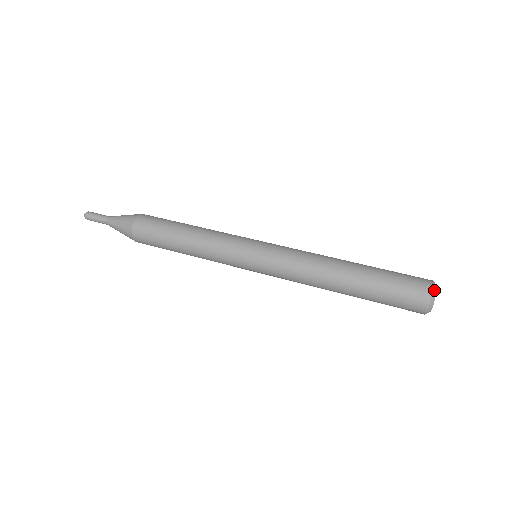
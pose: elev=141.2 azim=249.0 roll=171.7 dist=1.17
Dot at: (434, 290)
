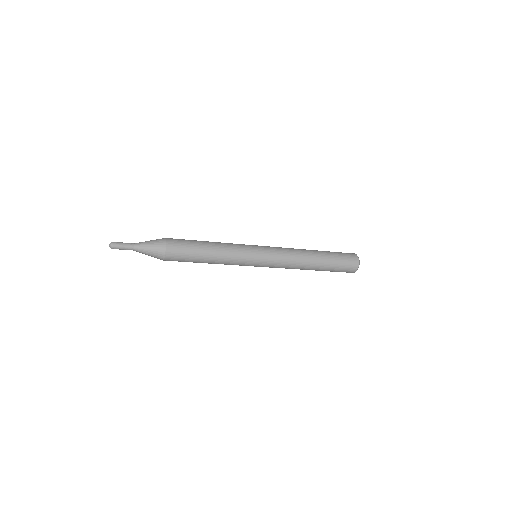
Dot at: occluded
